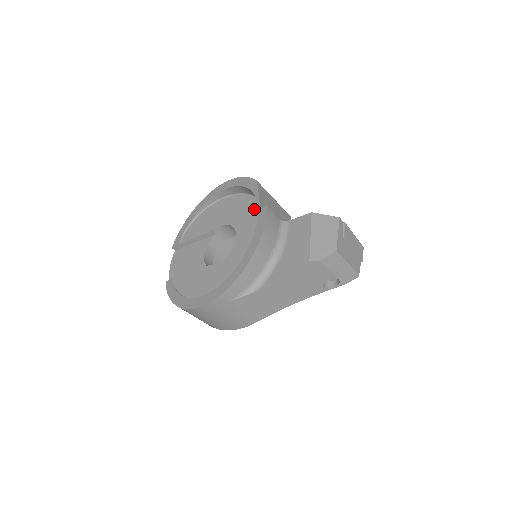
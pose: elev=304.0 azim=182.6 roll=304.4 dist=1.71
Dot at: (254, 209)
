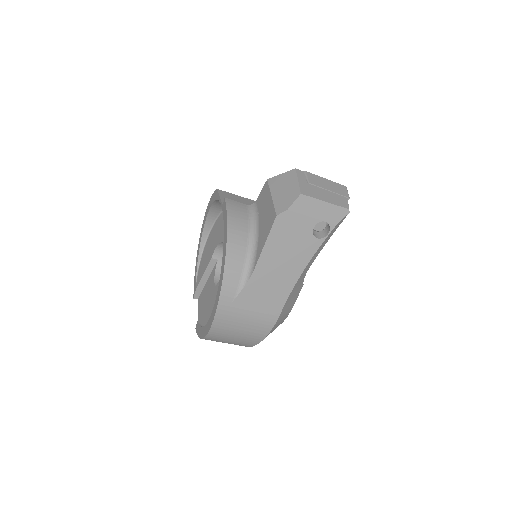
Dot at: occluded
